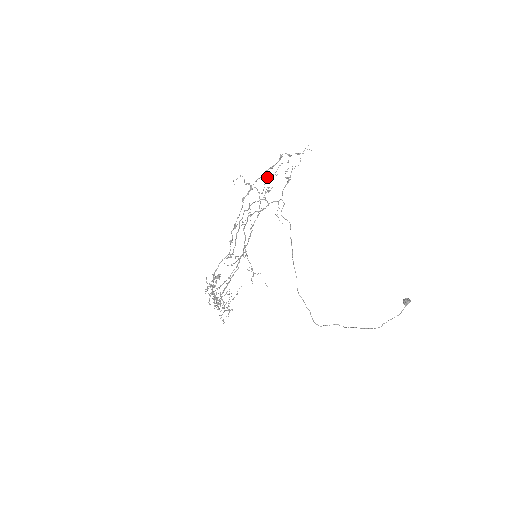
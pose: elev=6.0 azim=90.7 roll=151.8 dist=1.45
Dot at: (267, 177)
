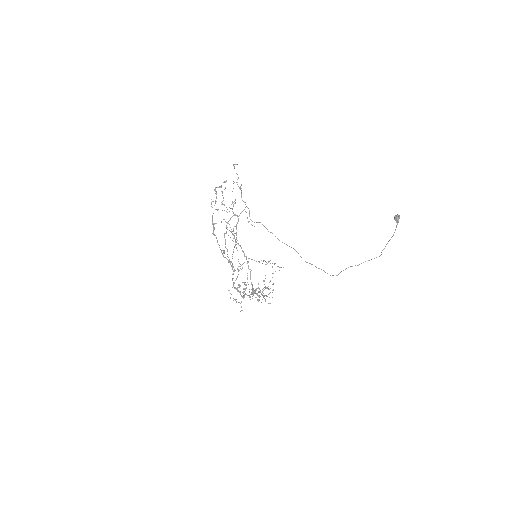
Dot at: (221, 204)
